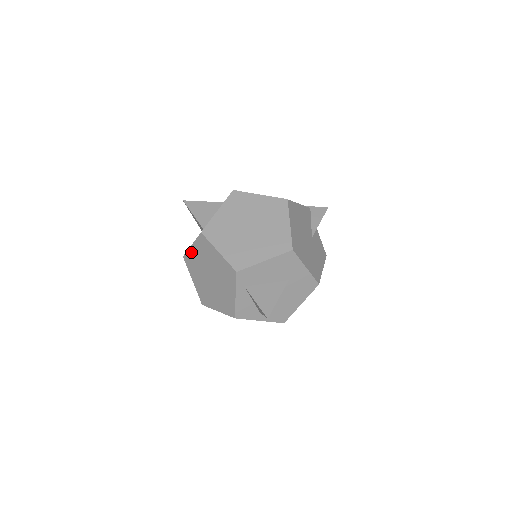
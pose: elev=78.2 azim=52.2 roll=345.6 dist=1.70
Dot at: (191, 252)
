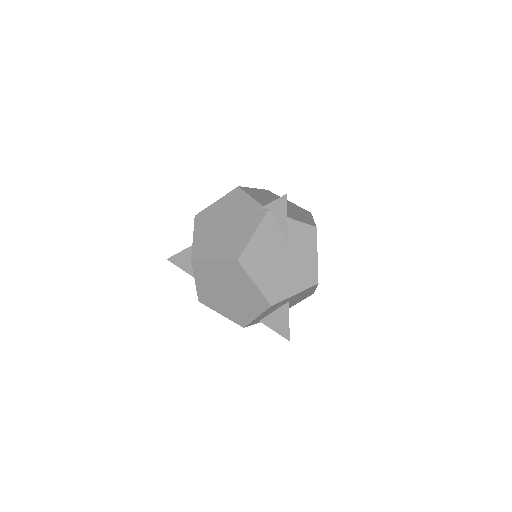
Dot at: occluded
